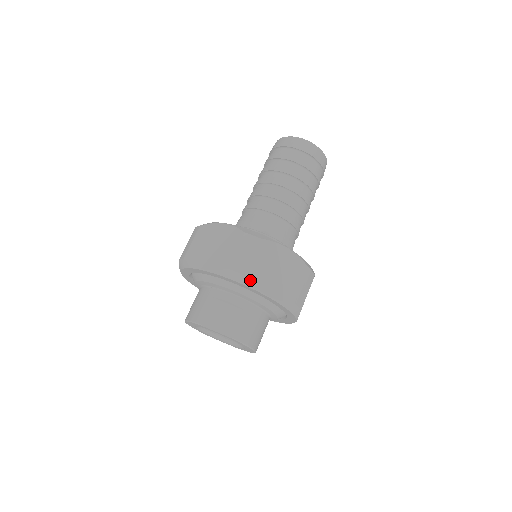
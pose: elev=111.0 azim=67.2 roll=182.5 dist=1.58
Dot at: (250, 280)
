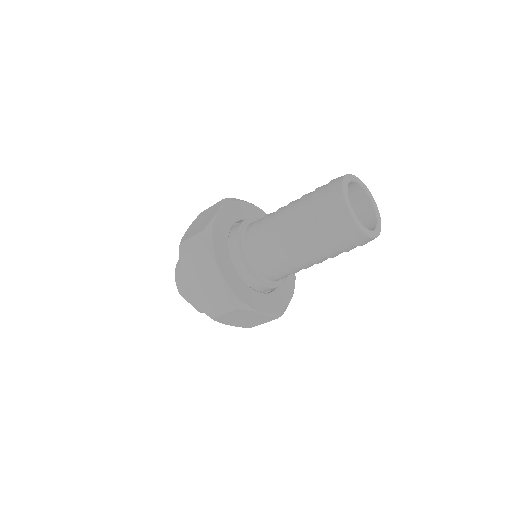
Dot at: (215, 320)
